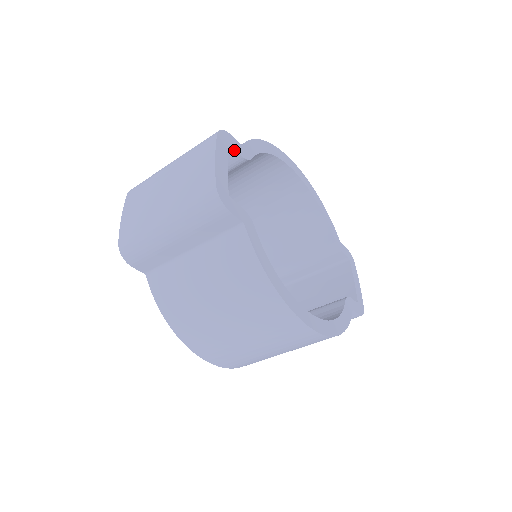
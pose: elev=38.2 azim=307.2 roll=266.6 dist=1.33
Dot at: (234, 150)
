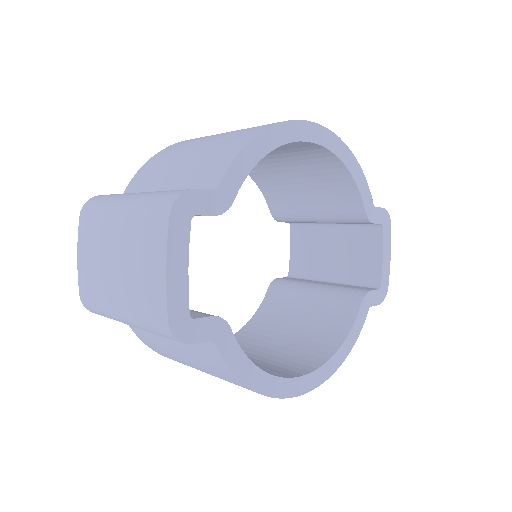
Dot at: (202, 215)
